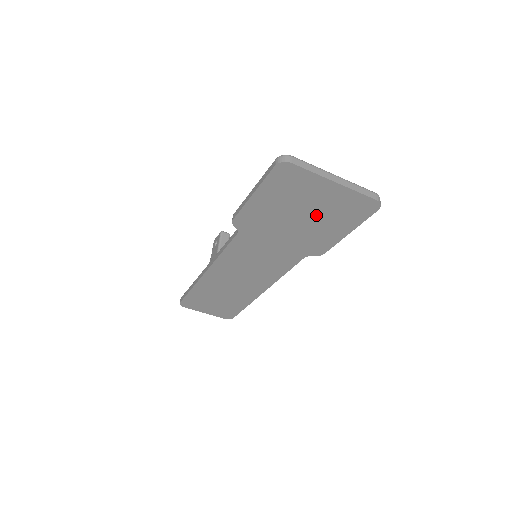
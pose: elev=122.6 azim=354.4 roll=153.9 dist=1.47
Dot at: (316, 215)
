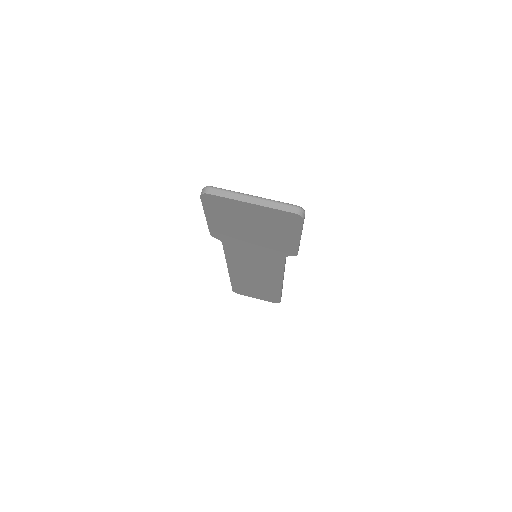
Dot at: (262, 227)
